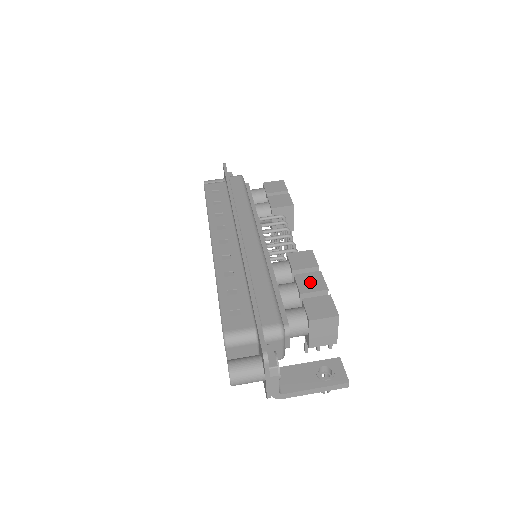
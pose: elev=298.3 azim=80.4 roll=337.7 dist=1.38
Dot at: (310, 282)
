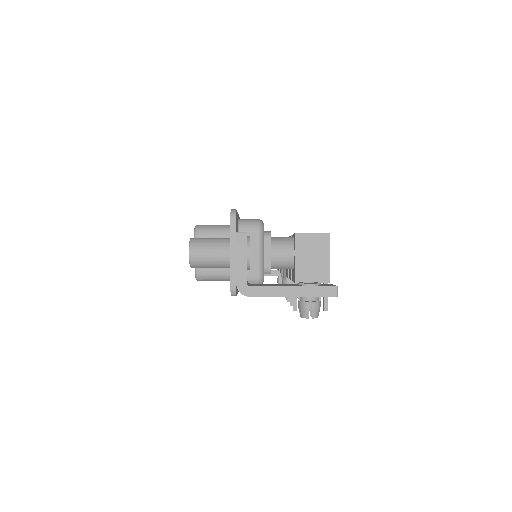
Dot at: occluded
